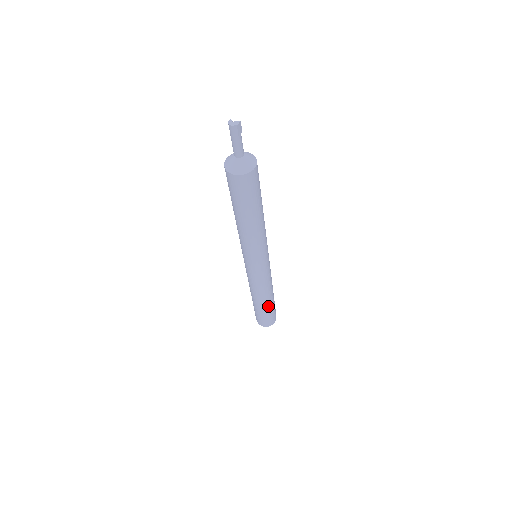
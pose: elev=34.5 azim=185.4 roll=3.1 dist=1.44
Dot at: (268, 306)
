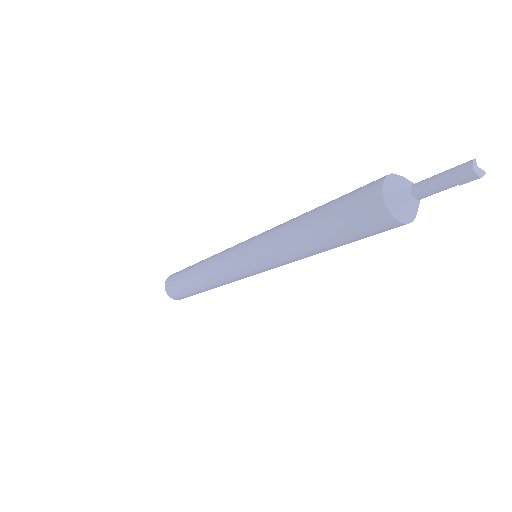
Dot at: (203, 291)
